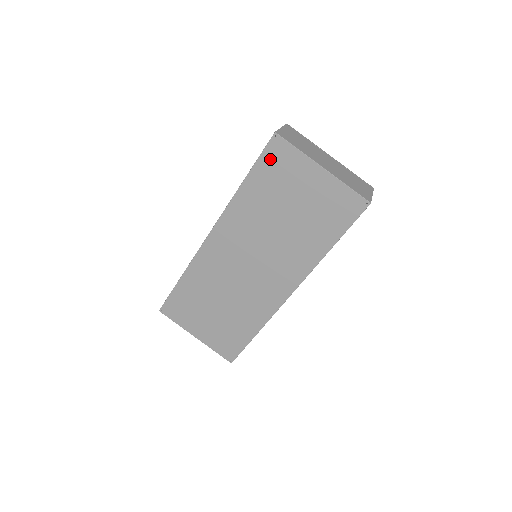
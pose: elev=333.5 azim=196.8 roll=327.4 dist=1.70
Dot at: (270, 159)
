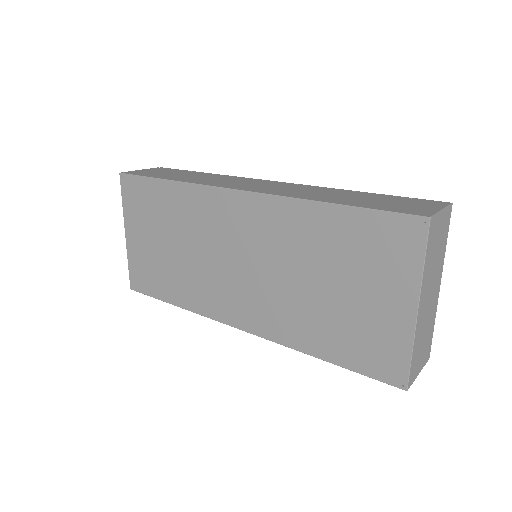
Dot at: (386, 228)
